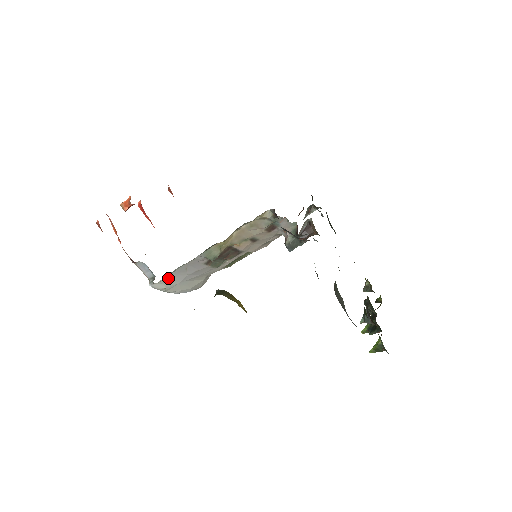
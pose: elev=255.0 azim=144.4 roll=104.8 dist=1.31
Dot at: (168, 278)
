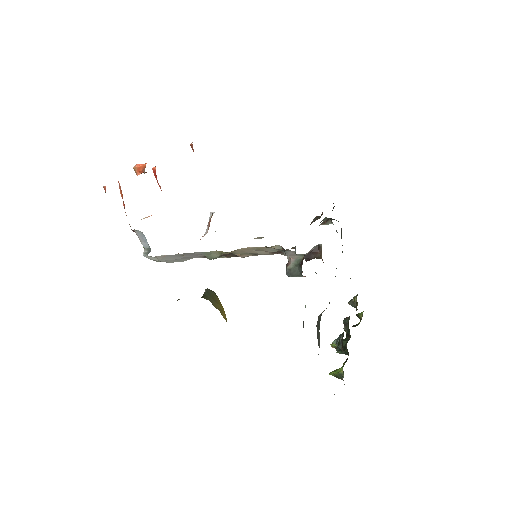
Dot at: (163, 256)
